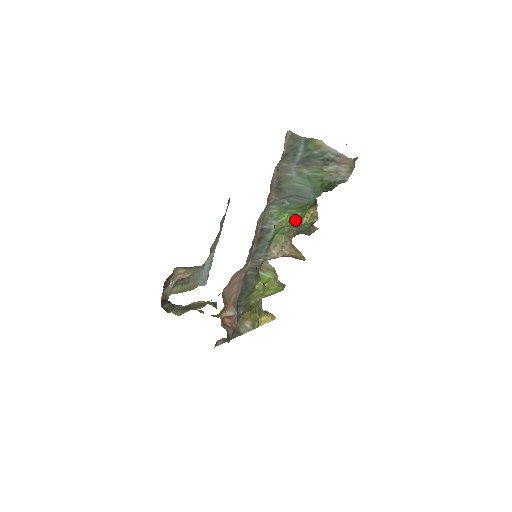
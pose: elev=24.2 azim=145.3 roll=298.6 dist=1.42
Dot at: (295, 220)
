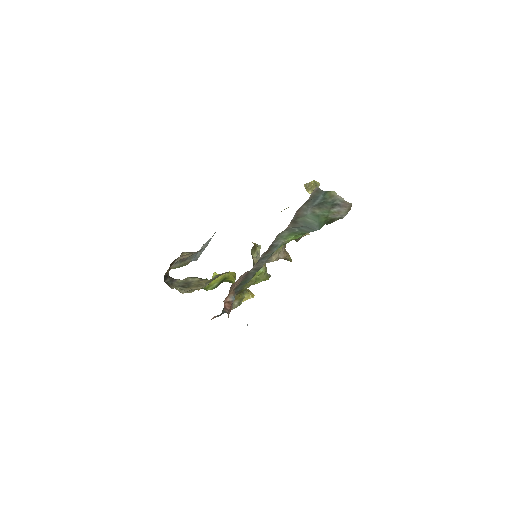
Dot at: occluded
